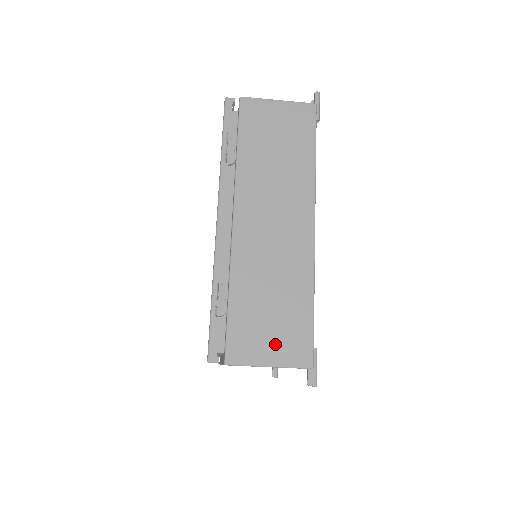
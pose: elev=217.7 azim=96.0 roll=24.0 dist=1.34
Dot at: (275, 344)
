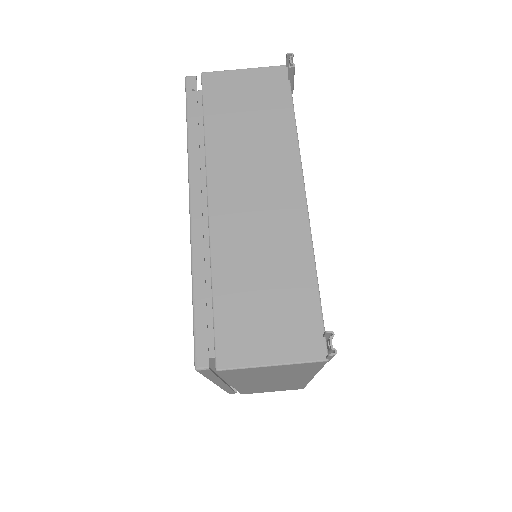
Dot at: occluded
